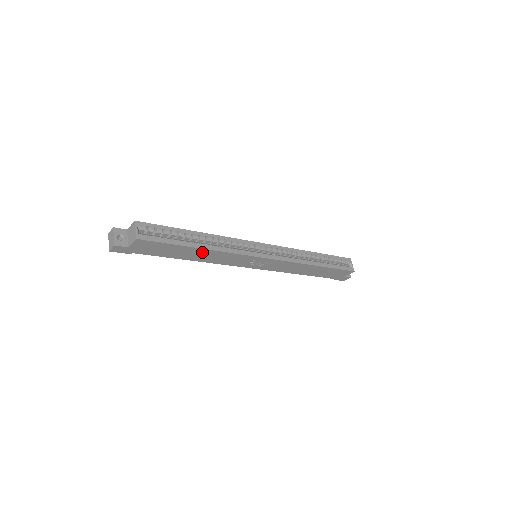
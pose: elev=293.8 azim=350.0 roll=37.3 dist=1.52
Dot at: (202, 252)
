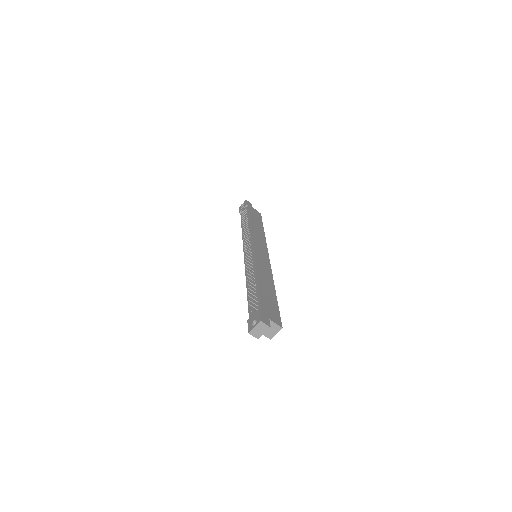
Dot at: occluded
